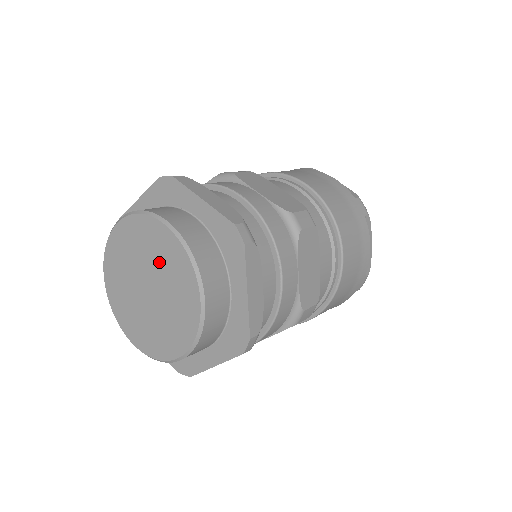
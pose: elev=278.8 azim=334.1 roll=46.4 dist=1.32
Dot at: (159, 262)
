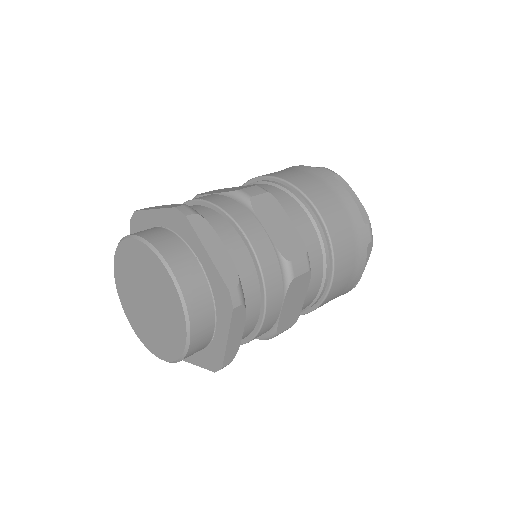
Dot at: (141, 271)
